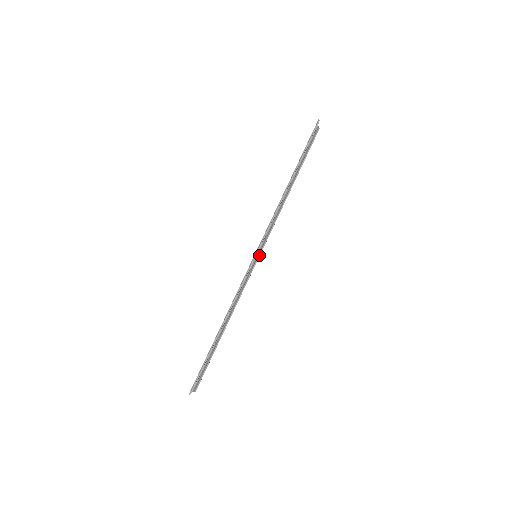
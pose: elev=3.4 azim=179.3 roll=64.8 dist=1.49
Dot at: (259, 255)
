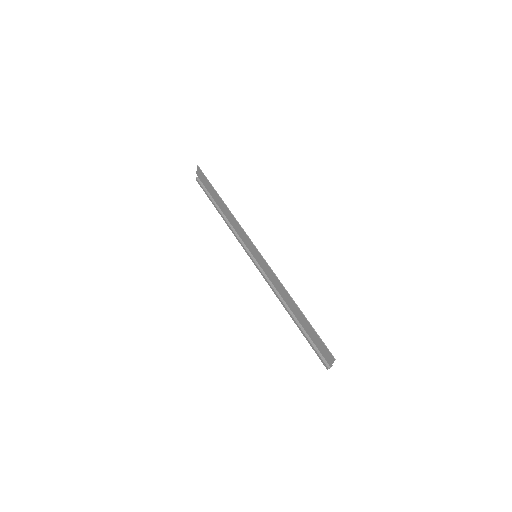
Dot at: occluded
